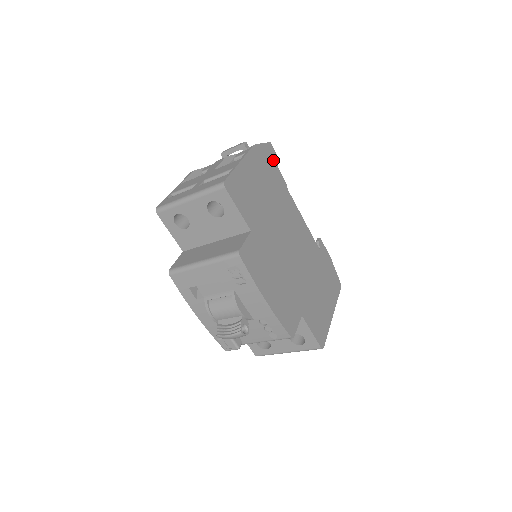
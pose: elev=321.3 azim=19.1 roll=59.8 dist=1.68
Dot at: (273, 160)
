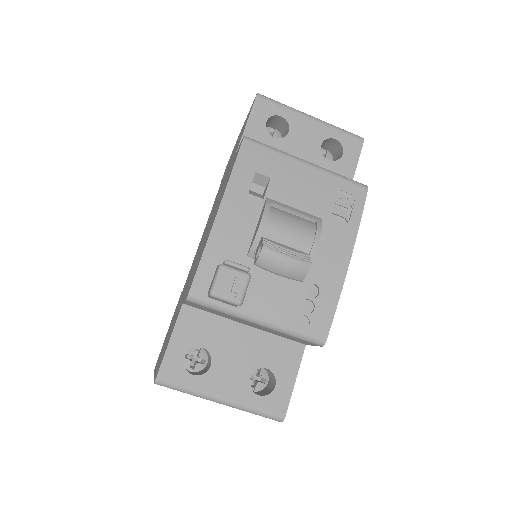
Dot at: occluded
